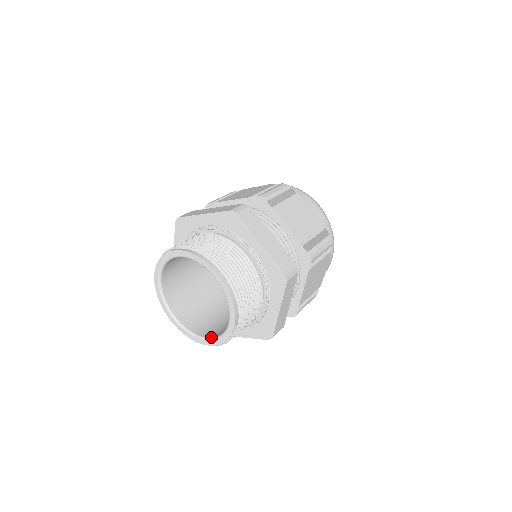
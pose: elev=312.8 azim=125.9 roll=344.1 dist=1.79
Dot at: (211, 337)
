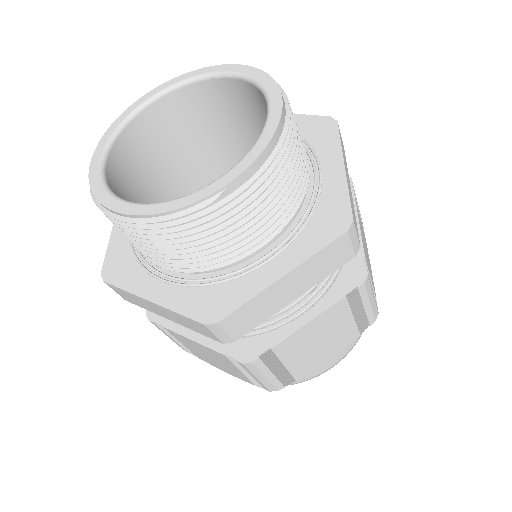
Dot at: (141, 203)
